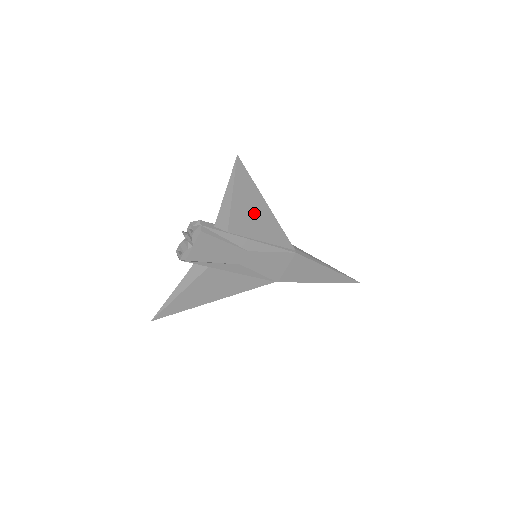
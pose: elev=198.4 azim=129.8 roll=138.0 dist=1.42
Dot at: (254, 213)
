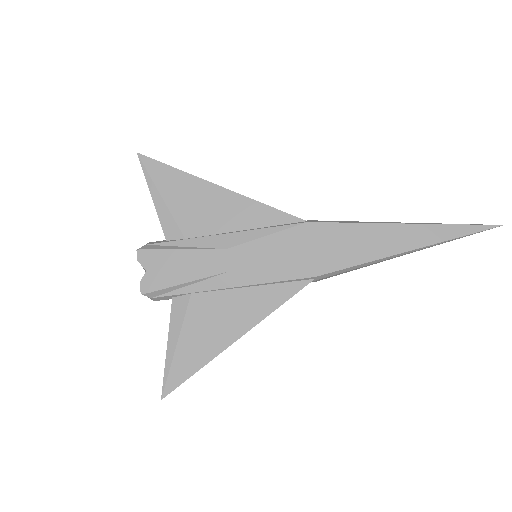
Dot at: (204, 201)
